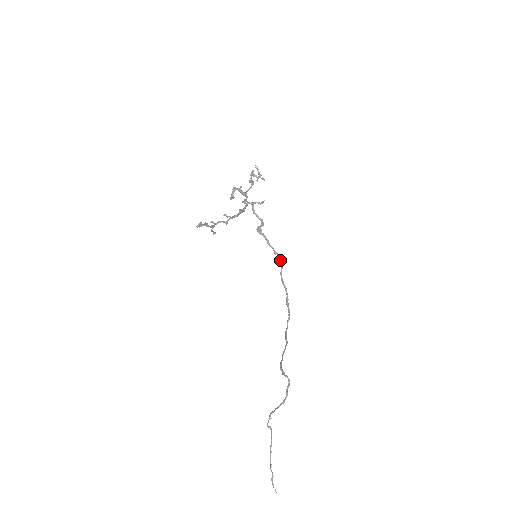
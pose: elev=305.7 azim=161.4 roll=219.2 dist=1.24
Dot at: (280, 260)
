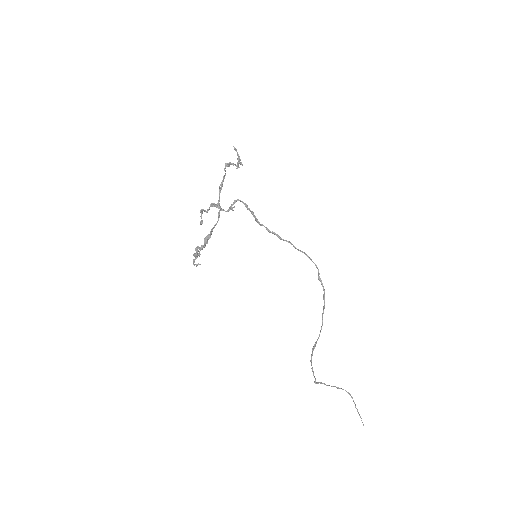
Dot at: (291, 243)
